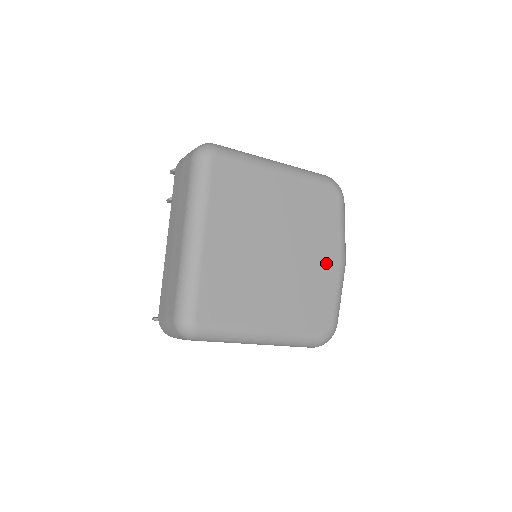
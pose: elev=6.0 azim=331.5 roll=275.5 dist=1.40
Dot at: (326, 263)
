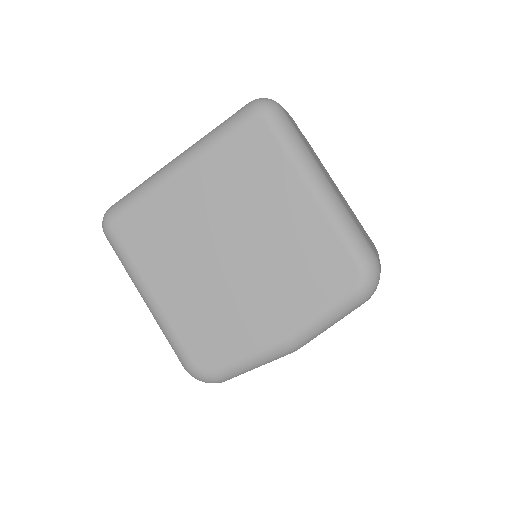
Dot at: (264, 321)
